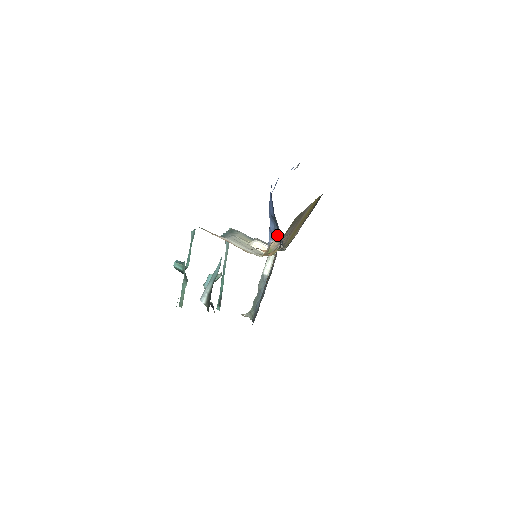
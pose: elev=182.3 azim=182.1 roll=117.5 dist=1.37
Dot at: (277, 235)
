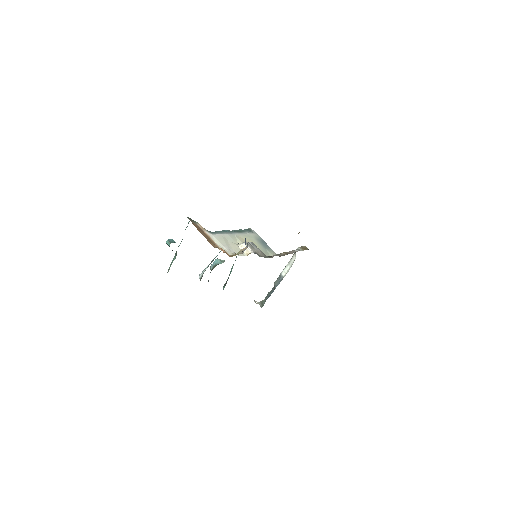
Dot at: (245, 243)
